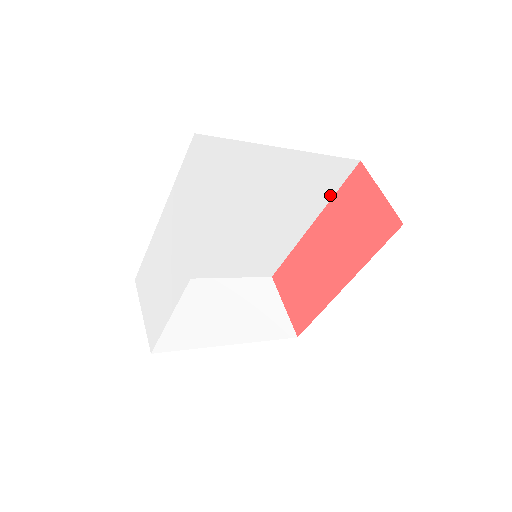
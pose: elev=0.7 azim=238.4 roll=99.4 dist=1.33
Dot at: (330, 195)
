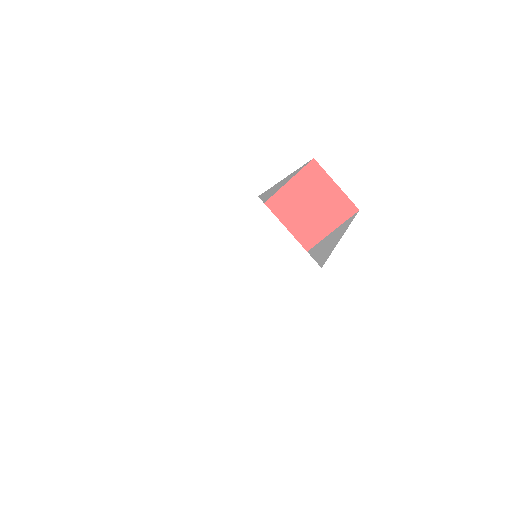
Dot at: (284, 184)
